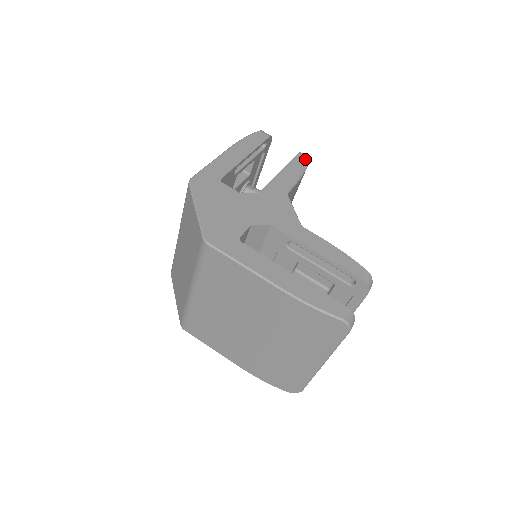
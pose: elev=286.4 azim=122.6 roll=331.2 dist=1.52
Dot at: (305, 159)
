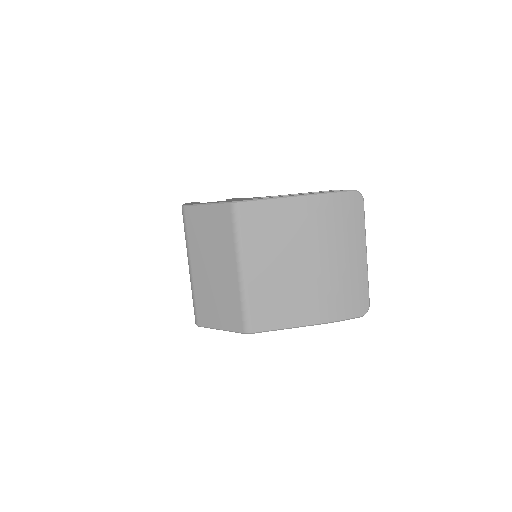
Dot at: occluded
